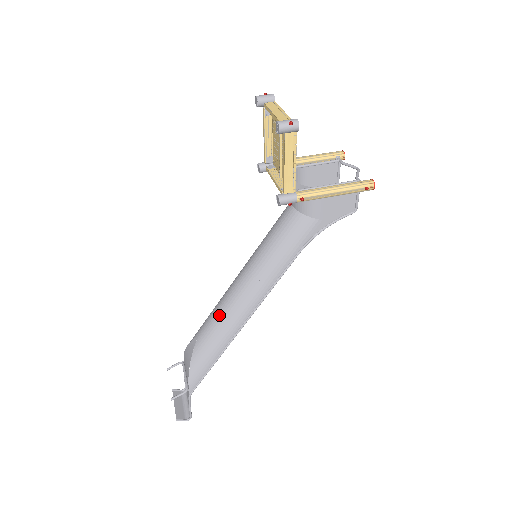
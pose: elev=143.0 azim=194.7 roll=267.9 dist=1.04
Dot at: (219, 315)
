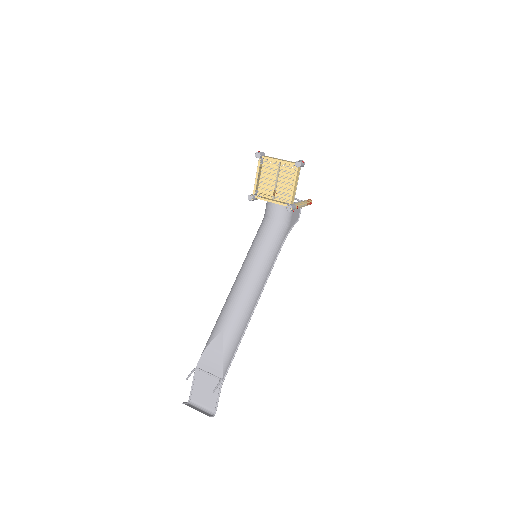
Dot at: (240, 305)
